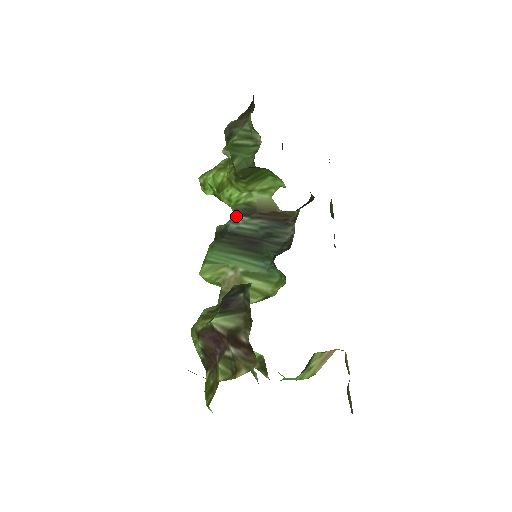
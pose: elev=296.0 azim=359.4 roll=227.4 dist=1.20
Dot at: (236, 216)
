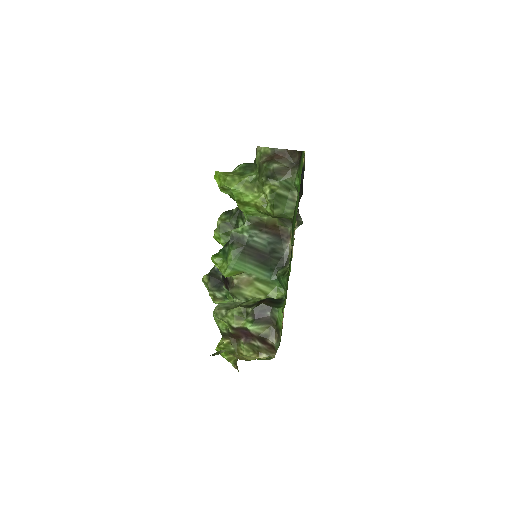
Dot at: (251, 228)
